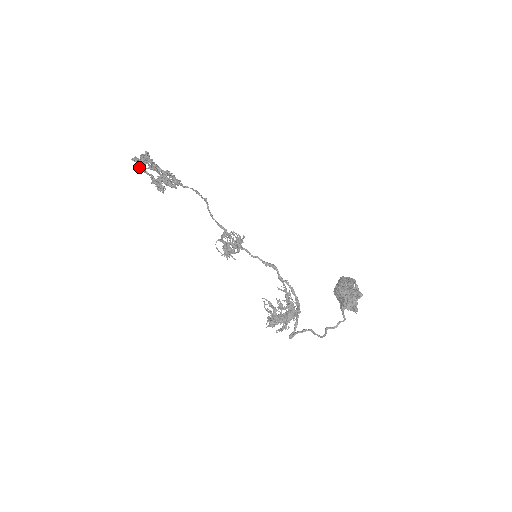
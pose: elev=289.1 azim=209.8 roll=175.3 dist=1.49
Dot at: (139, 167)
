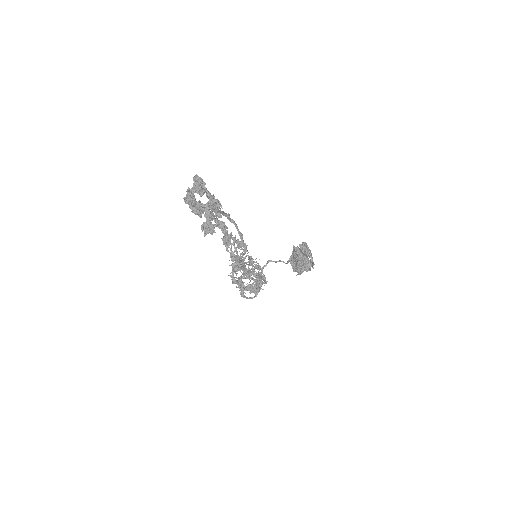
Dot at: occluded
